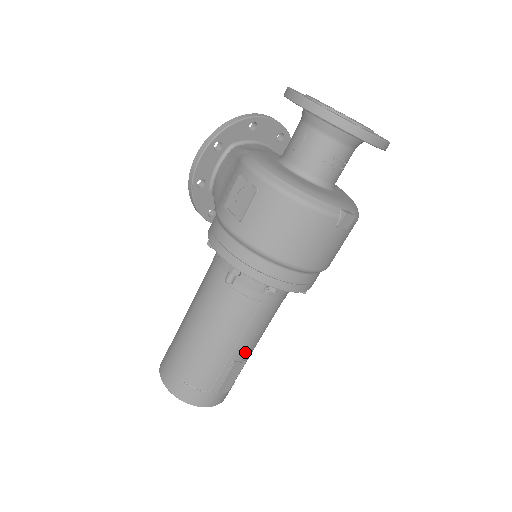
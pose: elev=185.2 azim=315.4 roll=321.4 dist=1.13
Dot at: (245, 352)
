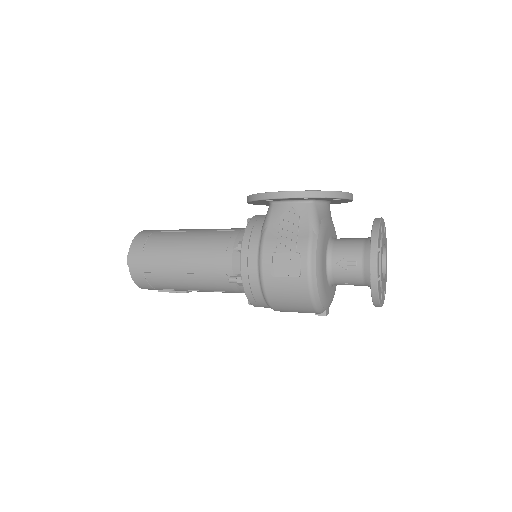
Dot at: occluded
